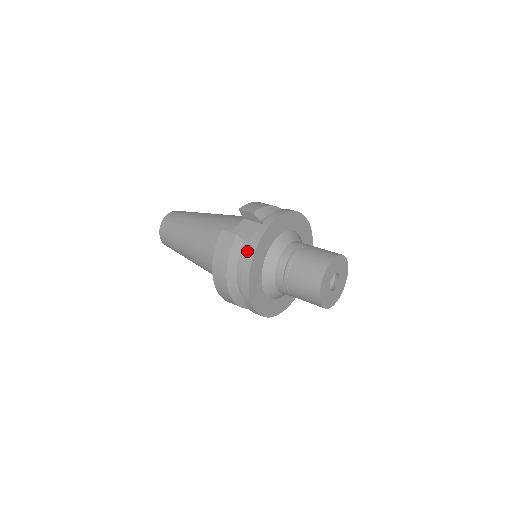
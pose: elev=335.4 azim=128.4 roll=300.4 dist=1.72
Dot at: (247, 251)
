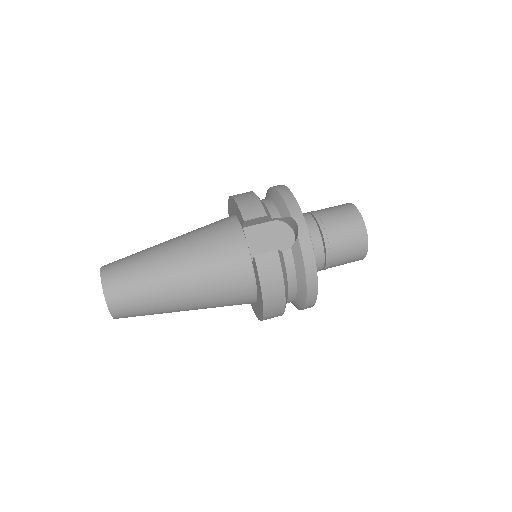
Dot at: (305, 259)
